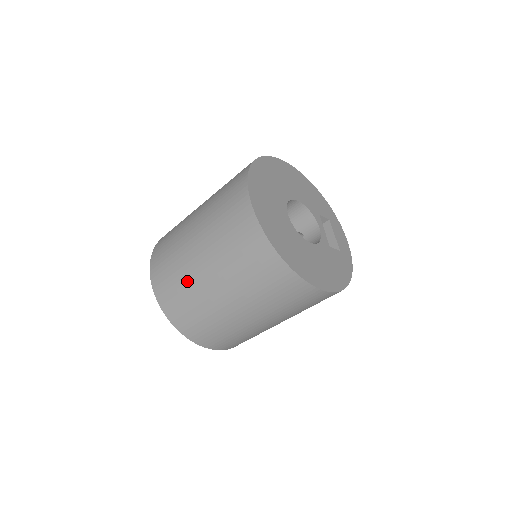
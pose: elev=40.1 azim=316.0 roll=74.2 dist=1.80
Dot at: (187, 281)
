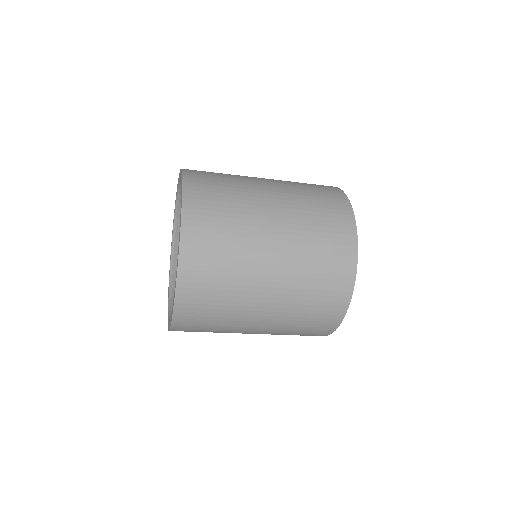
Dot at: (237, 291)
